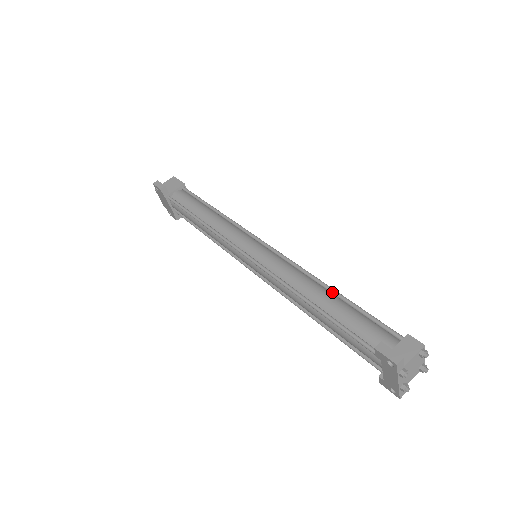
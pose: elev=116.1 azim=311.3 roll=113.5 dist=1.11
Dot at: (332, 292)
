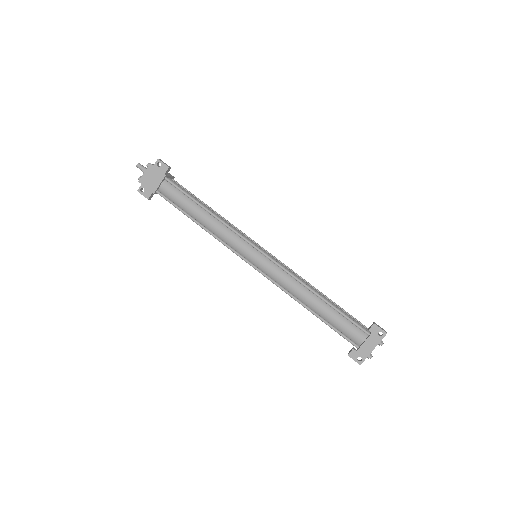
Dot at: (323, 295)
